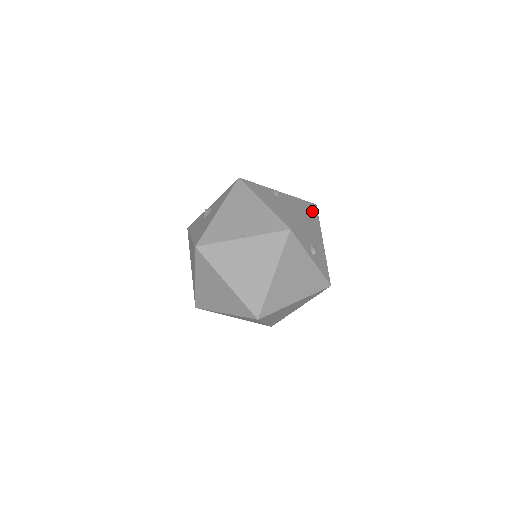
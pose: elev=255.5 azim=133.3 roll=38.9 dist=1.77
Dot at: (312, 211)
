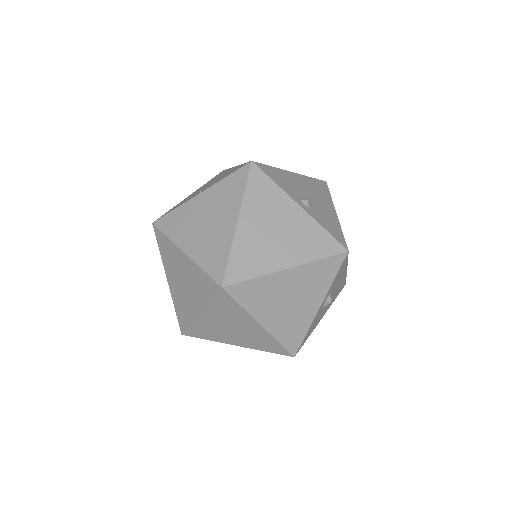
Dot at: (314, 180)
